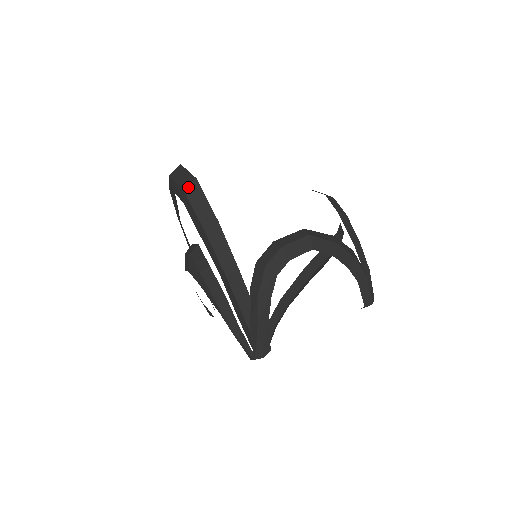
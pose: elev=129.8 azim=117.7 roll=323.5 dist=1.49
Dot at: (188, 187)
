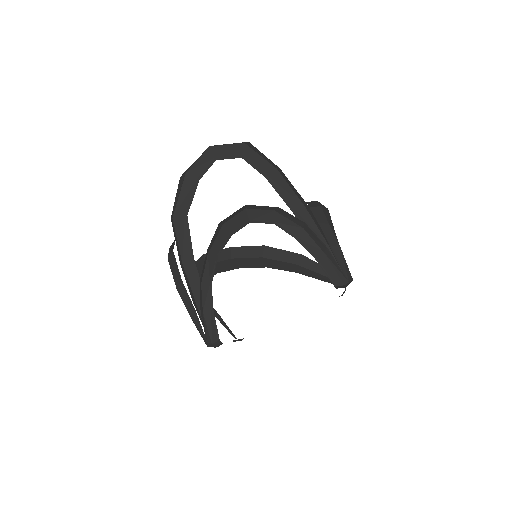
Dot at: (247, 143)
